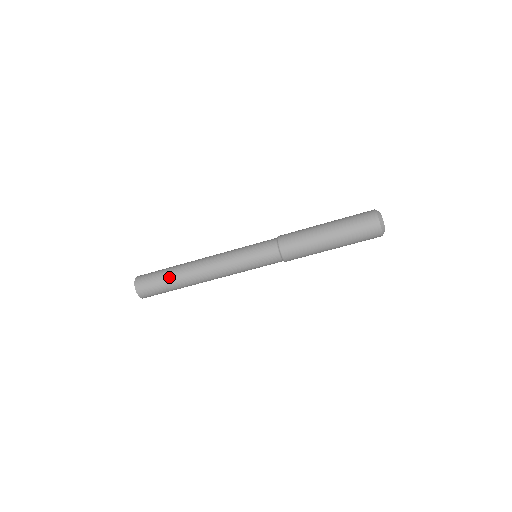
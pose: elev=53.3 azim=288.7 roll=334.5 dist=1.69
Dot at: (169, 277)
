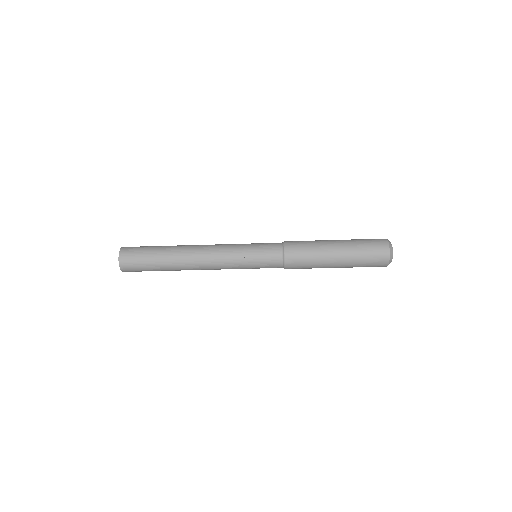
Dot at: (160, 252)
